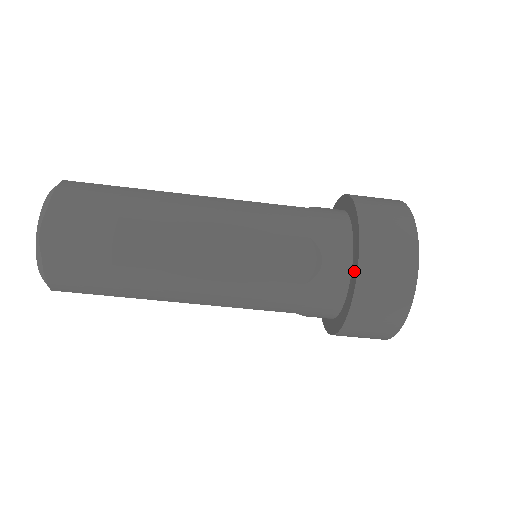
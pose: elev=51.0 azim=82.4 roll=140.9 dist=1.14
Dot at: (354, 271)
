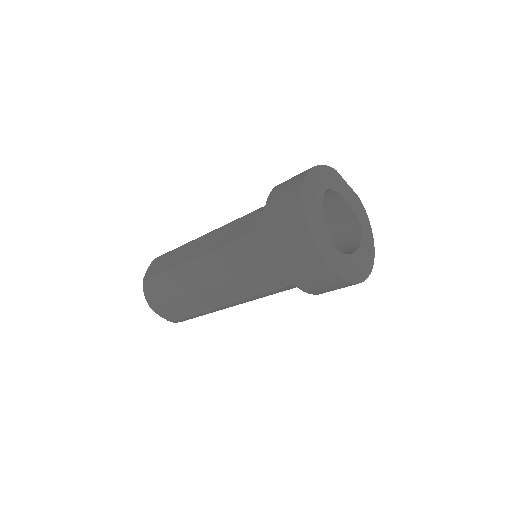
Dot at: occluded
